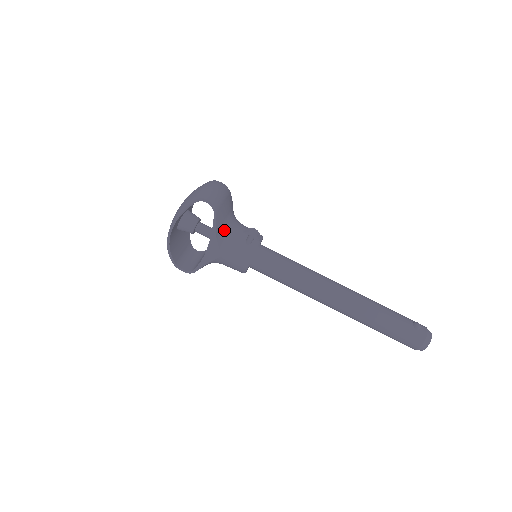
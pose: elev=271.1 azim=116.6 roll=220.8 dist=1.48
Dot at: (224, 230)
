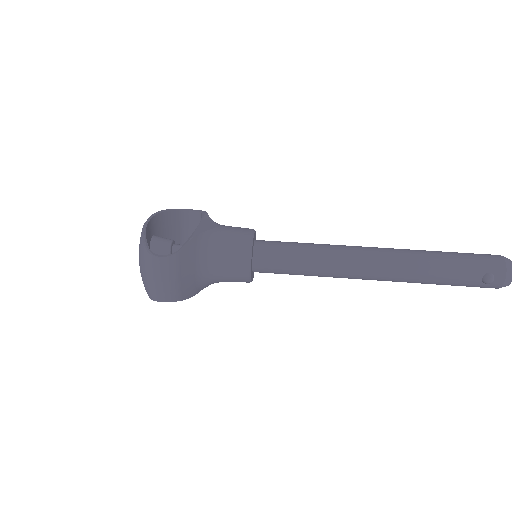
Dot at: occluded
